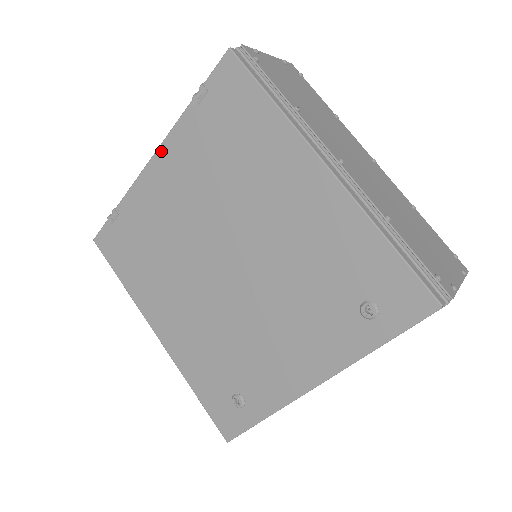
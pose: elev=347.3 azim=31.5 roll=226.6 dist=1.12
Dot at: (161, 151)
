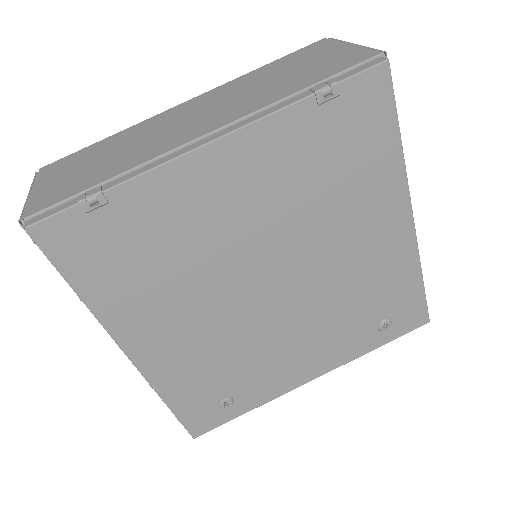
Dot at: (234, 139)
